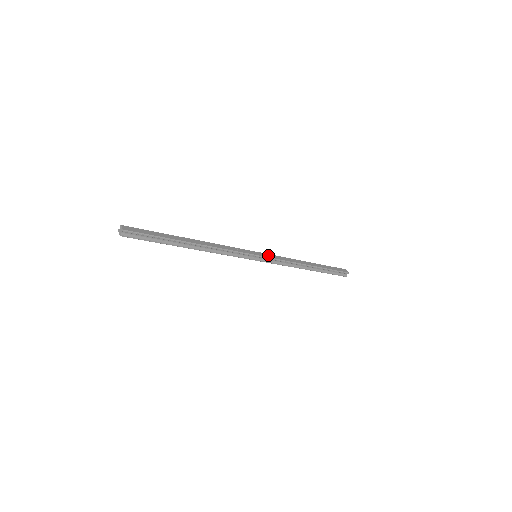
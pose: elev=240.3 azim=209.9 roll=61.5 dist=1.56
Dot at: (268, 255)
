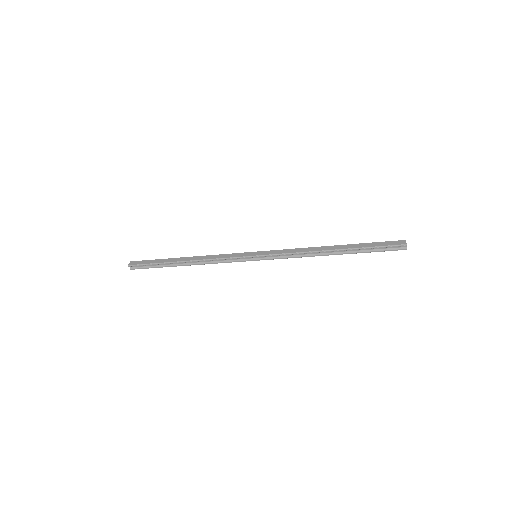
Dot at: (269, 252)
